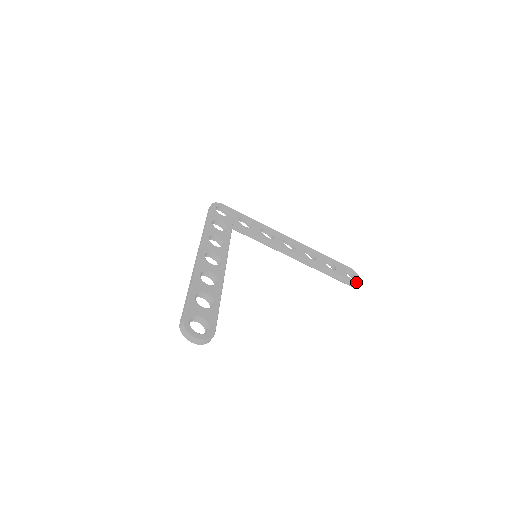
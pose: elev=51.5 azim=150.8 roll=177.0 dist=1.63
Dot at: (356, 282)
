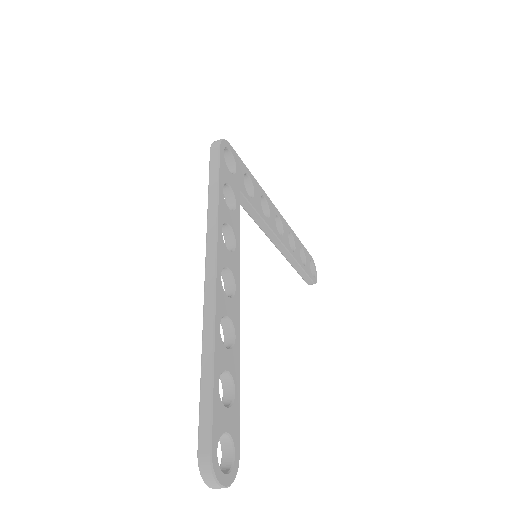
Dot at: (316, 282)
